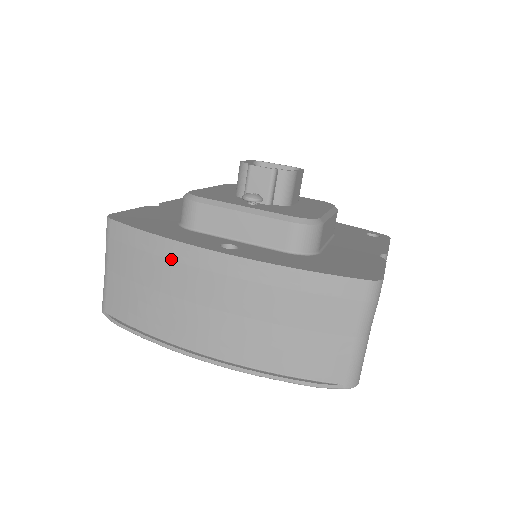
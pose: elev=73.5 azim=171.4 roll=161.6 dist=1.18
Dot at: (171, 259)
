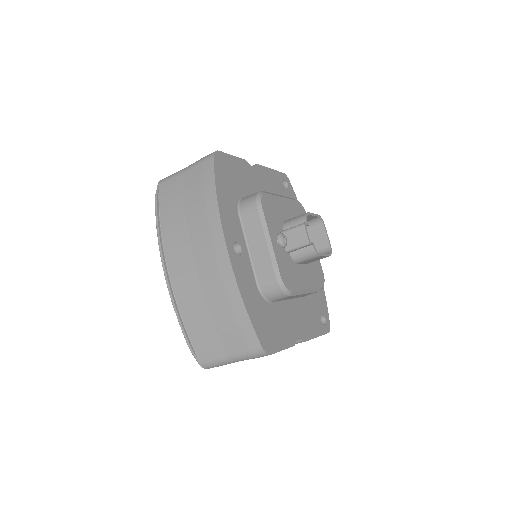
Dot at: (208, 217)
